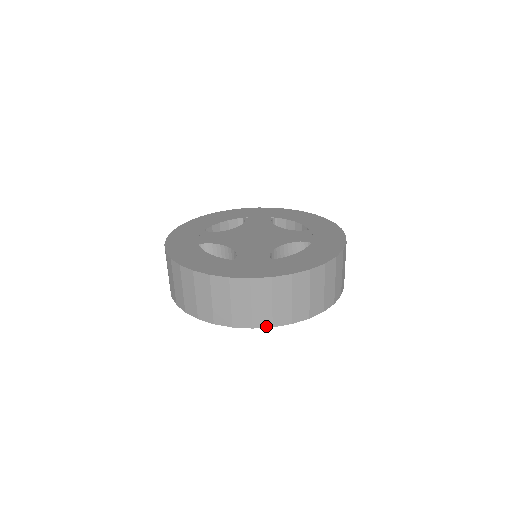
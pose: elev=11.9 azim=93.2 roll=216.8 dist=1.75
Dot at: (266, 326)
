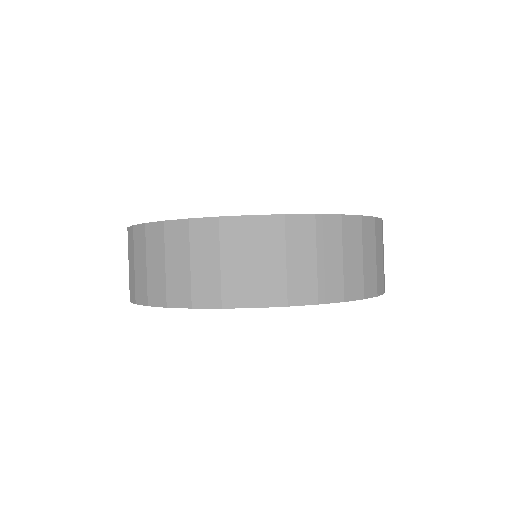
Dot at: (277, 304)
